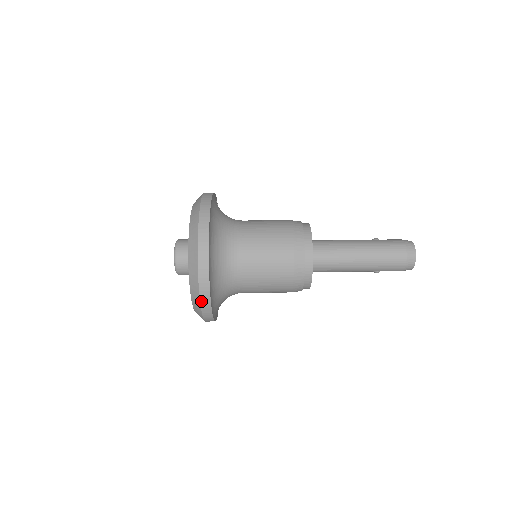
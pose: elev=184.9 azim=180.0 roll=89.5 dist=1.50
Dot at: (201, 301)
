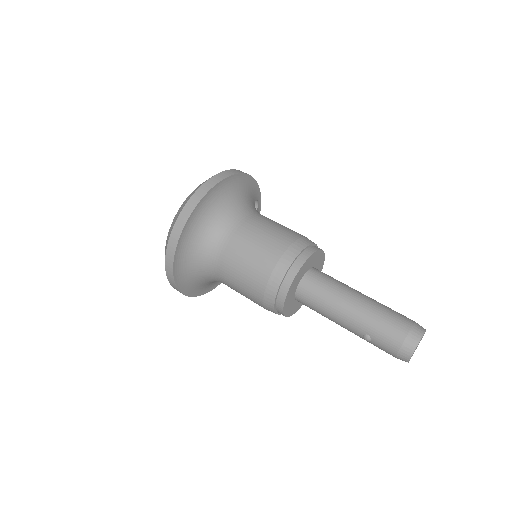
Dot at: (175, 227)
